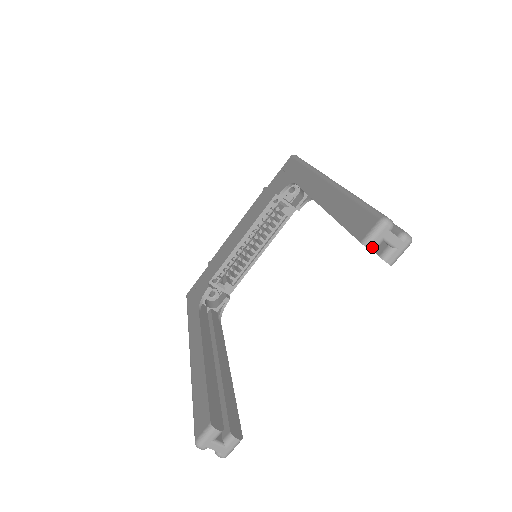
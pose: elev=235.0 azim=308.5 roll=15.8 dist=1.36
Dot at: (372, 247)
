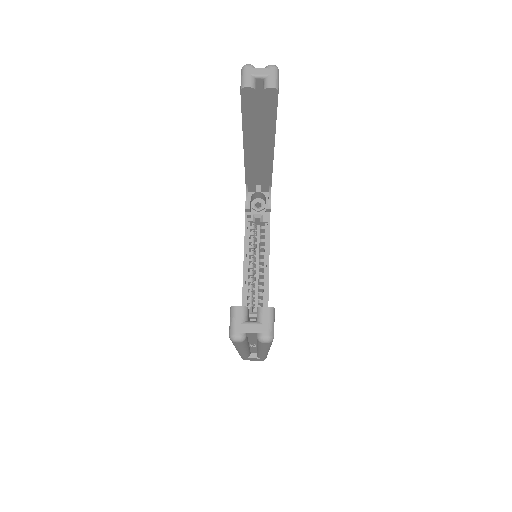
Dot at: (248, 85)
